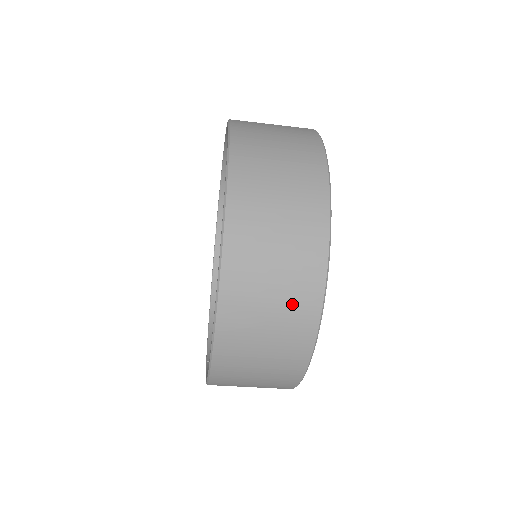
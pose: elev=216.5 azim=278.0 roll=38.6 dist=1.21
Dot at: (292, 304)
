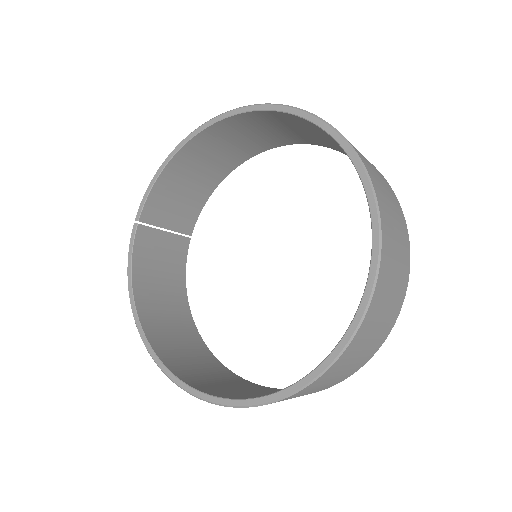
Dot at: occluded
